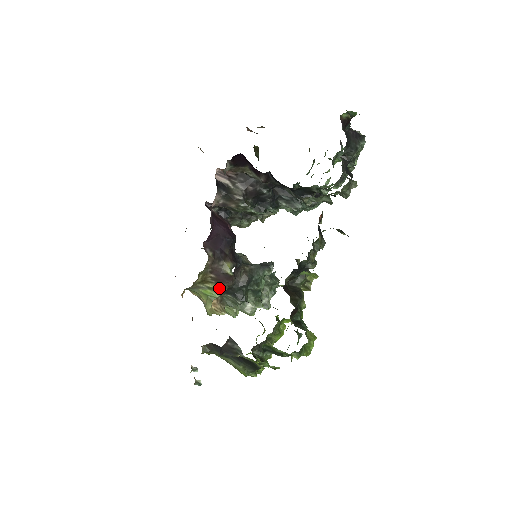
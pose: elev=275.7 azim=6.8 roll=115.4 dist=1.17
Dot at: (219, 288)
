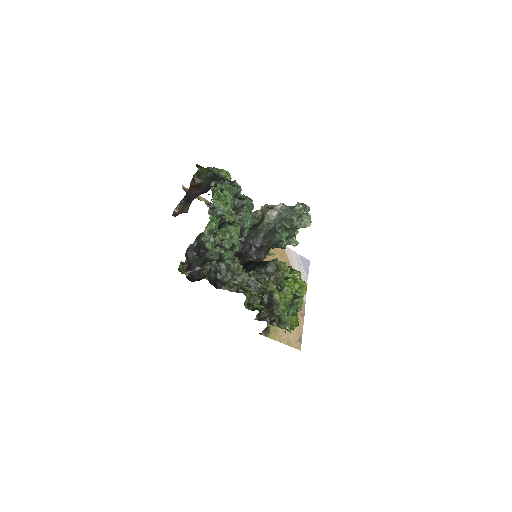
Dot at: occluded
